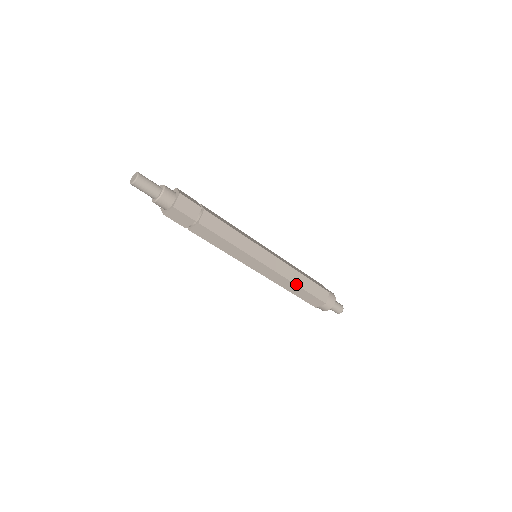
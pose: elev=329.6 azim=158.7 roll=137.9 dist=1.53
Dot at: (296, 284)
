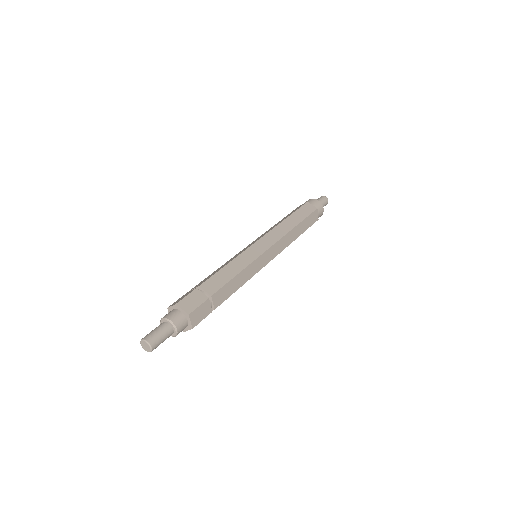
Dot at: (295, 239)
